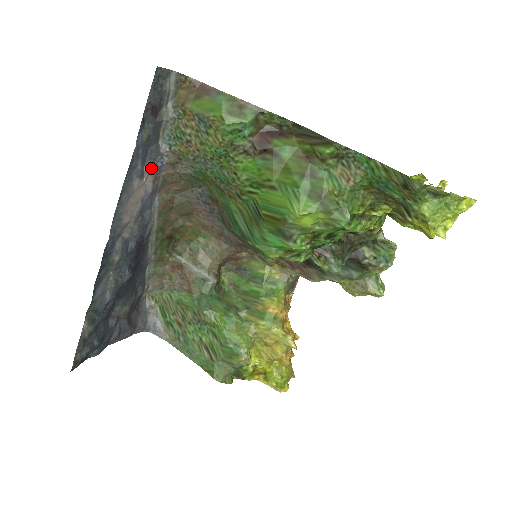
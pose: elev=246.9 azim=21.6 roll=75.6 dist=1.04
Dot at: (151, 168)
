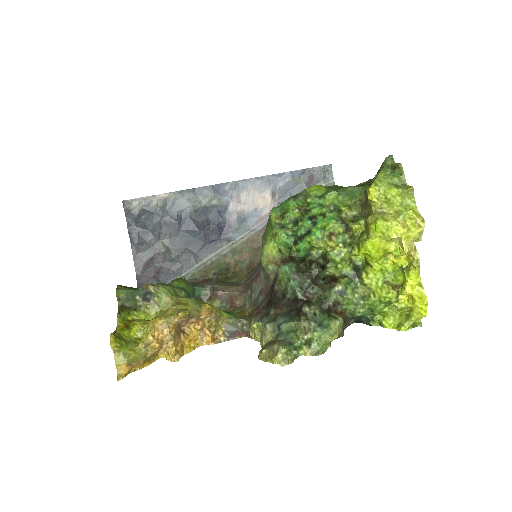
Dot at: (278, 202)
